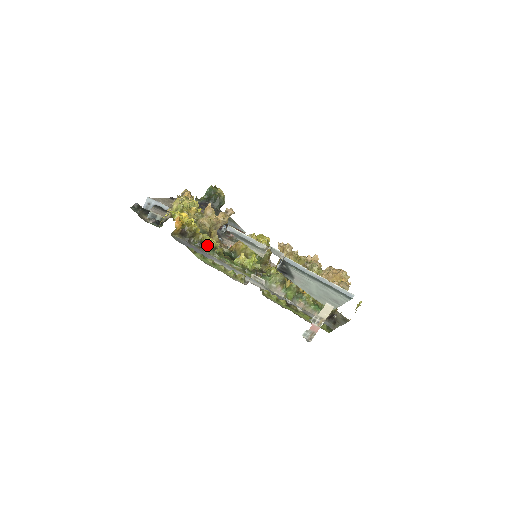
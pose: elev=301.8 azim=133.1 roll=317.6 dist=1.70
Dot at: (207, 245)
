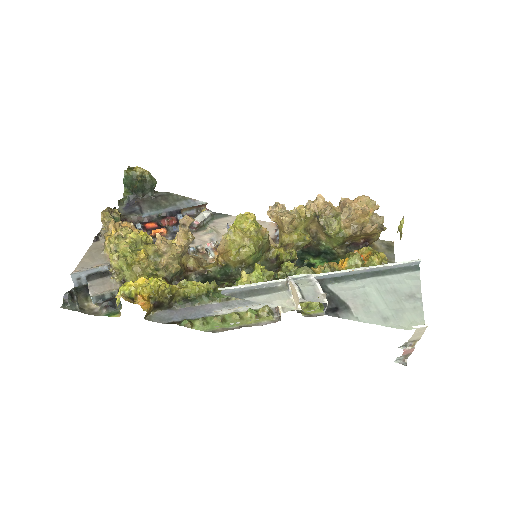
Dot at: (196, 296)
